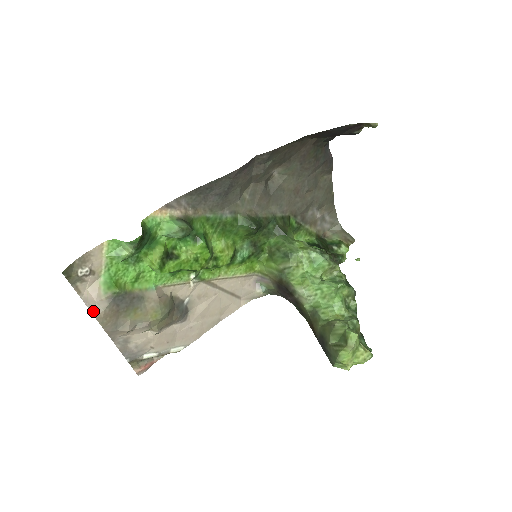
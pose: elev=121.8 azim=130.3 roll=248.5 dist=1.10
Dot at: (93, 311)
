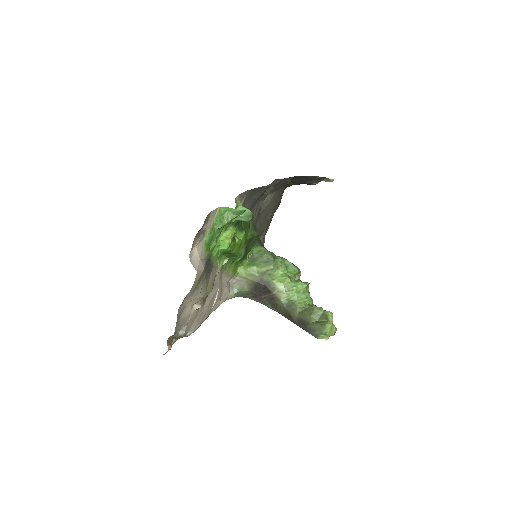
Dot at: (196, 267)
